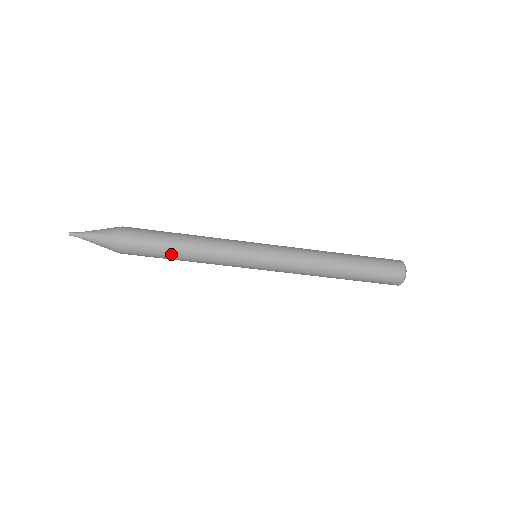
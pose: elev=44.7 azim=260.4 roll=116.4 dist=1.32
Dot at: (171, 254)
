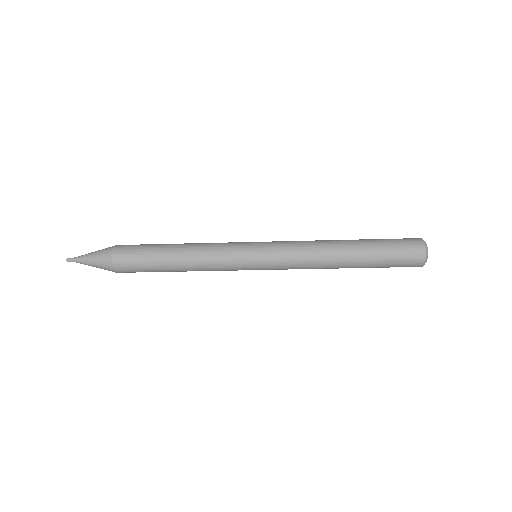
Dot at: (169, 271)
